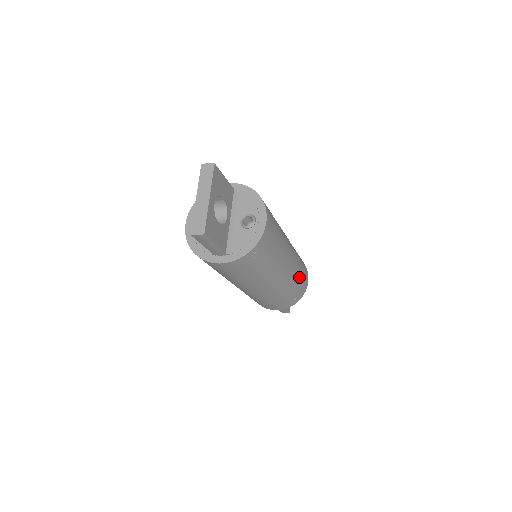
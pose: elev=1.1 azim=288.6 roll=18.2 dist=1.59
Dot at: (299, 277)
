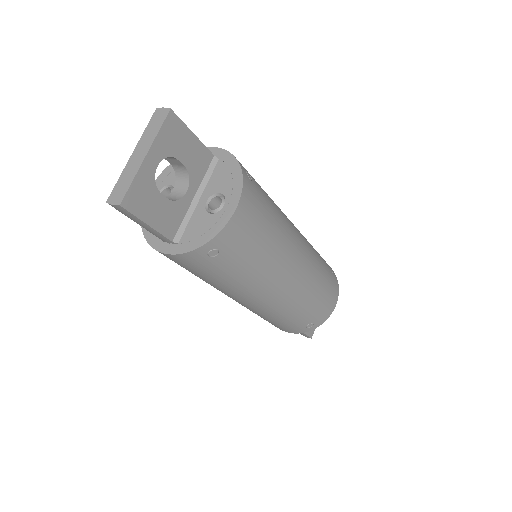
Dot at: (314, 298)
